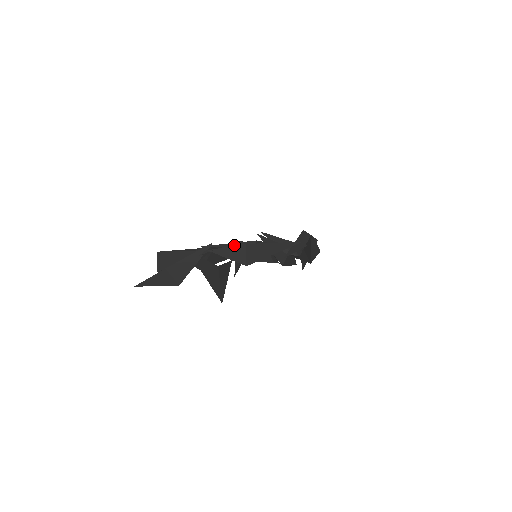
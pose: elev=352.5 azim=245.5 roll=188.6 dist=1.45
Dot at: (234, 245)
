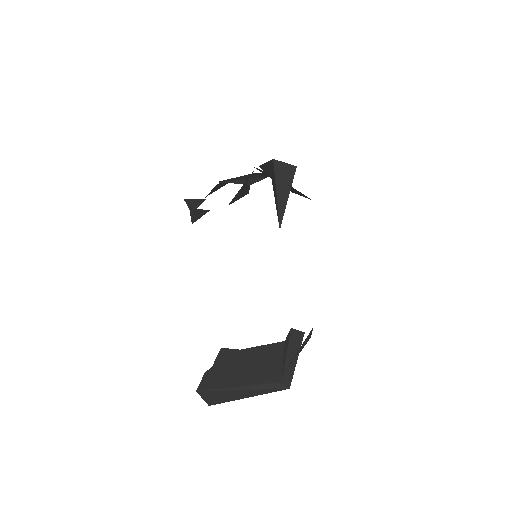
Dot at: (296, 353)
